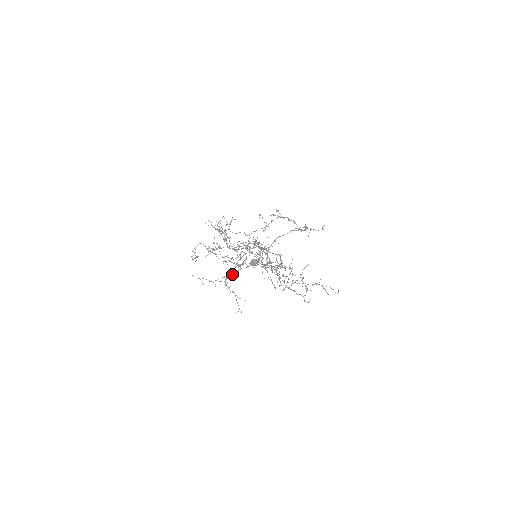
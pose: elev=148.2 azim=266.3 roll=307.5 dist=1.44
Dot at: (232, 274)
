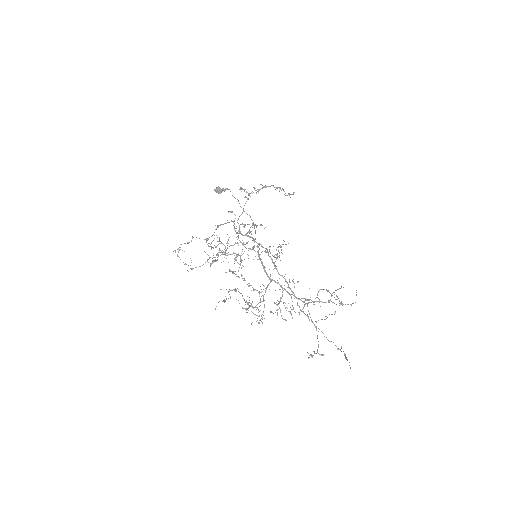
Dot at: occluded
